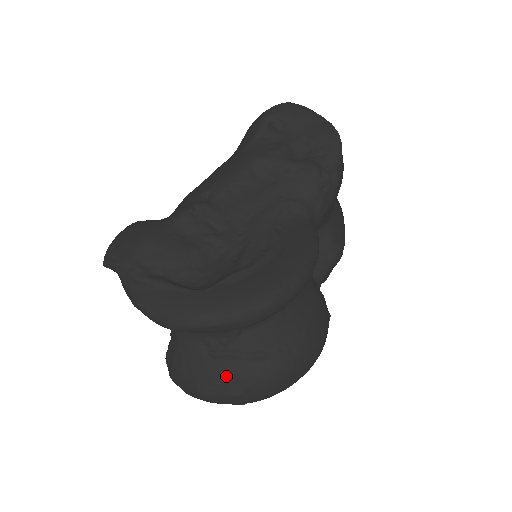
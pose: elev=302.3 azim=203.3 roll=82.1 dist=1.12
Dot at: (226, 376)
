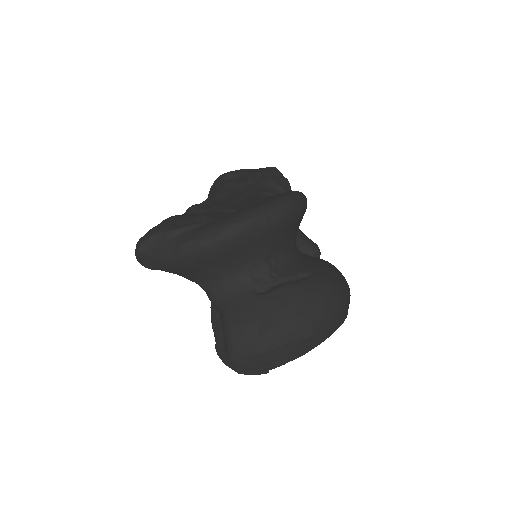
Dot at: (284, 301)
